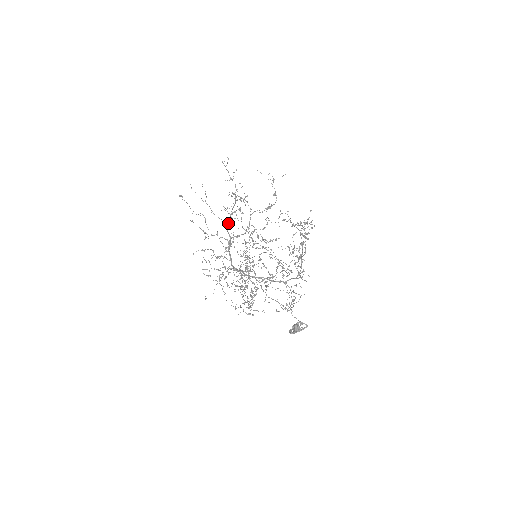
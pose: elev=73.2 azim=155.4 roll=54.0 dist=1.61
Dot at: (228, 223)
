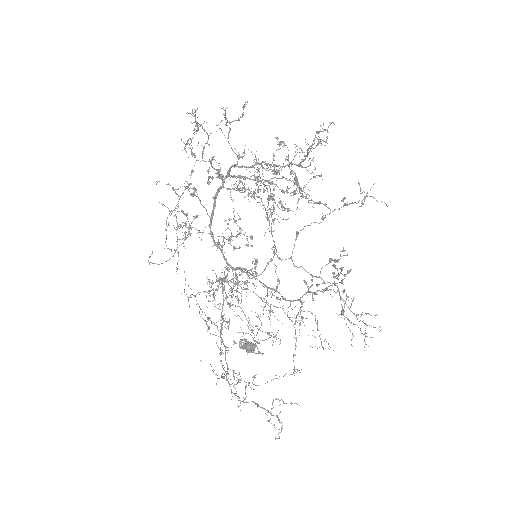
Dot at: (241, 166)
